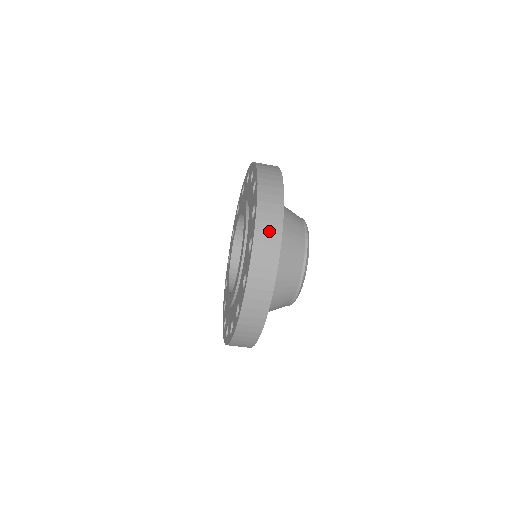
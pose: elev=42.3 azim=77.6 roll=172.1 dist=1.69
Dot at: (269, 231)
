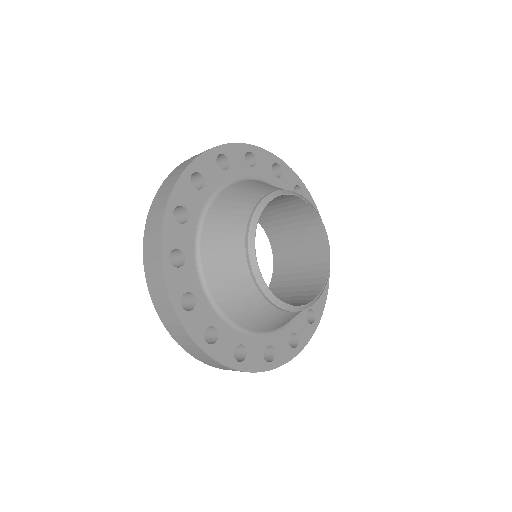
Dot at: (163, 195)
